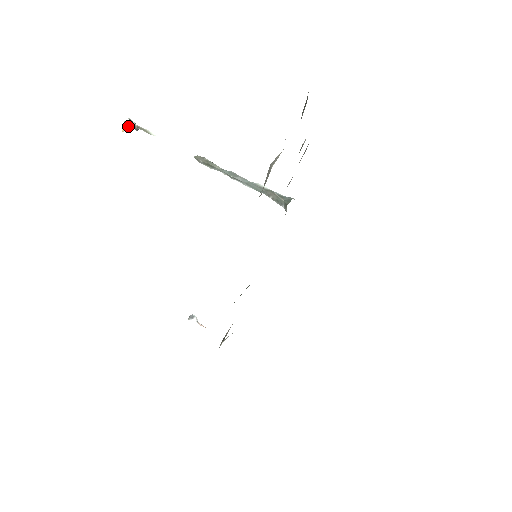
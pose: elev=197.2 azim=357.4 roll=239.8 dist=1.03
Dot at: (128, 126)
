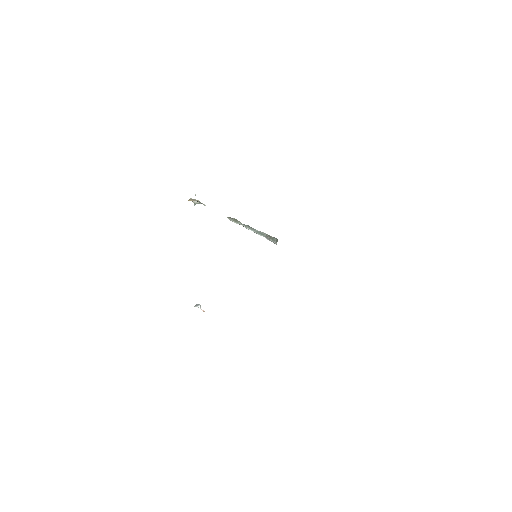
Dot at: (192, 200)
